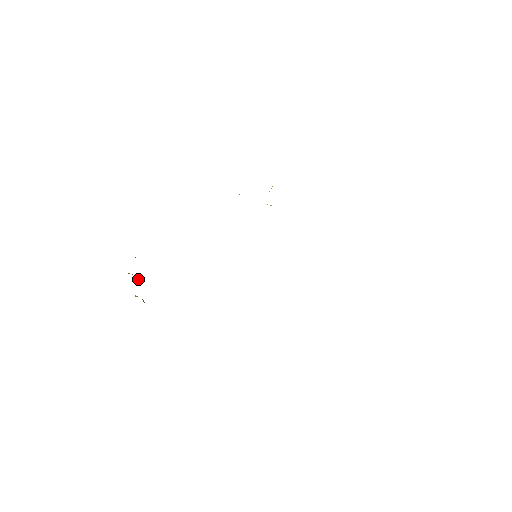
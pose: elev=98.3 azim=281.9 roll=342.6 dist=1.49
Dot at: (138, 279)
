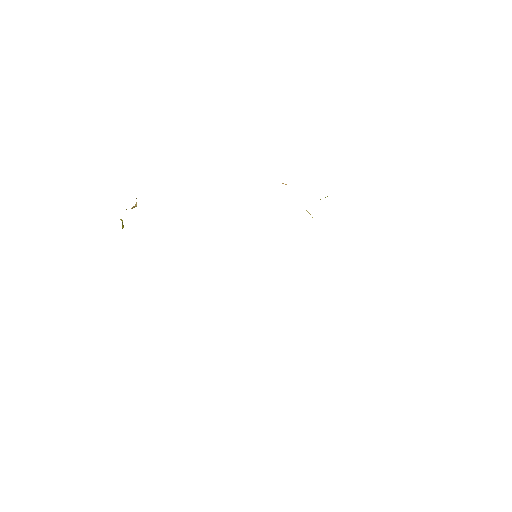
Dot at: (136, 203)
